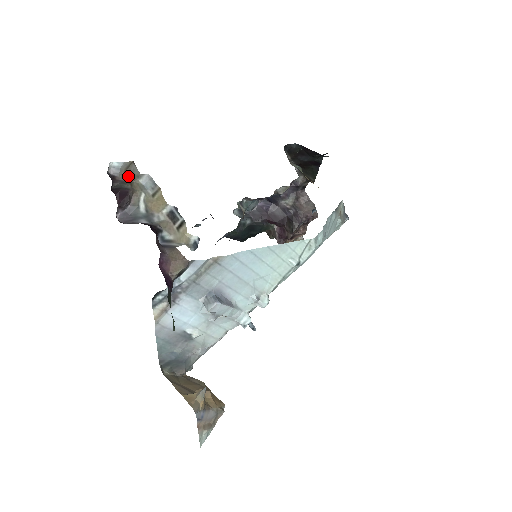
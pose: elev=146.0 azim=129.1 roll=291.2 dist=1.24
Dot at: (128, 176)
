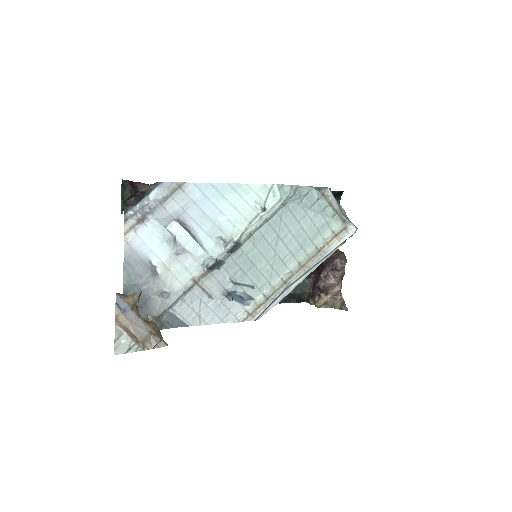
Dot at: occluded
